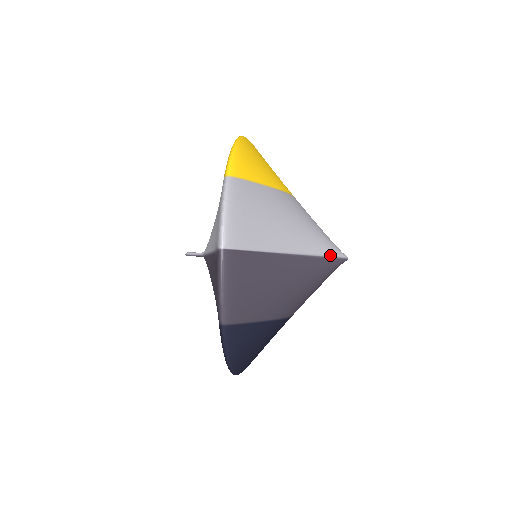
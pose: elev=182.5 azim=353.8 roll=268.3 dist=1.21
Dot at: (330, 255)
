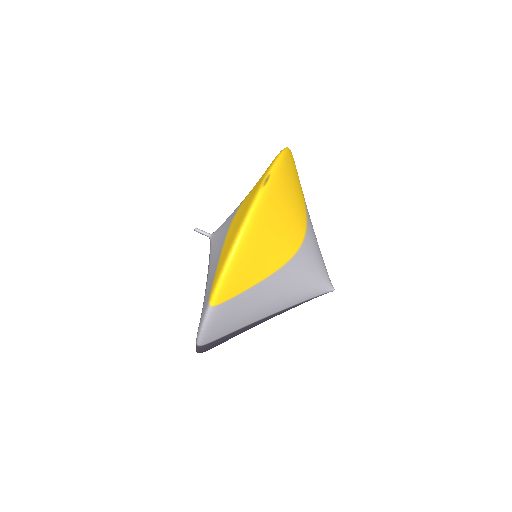
Dot at: (314, 297)
